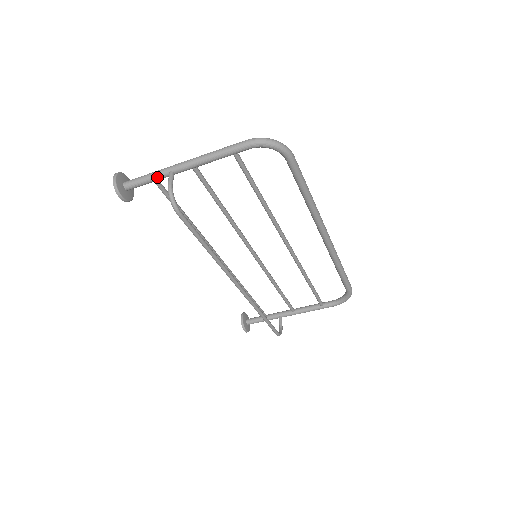
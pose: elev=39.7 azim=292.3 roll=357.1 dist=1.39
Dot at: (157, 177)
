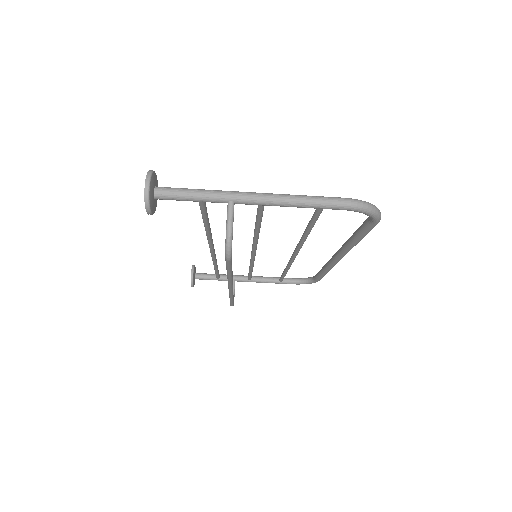
Dot at: (209, 200)
